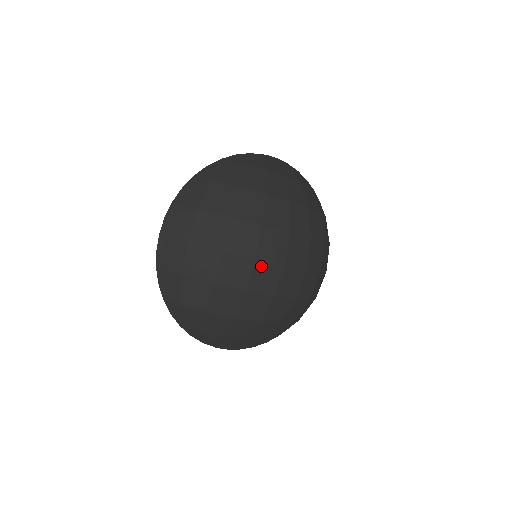
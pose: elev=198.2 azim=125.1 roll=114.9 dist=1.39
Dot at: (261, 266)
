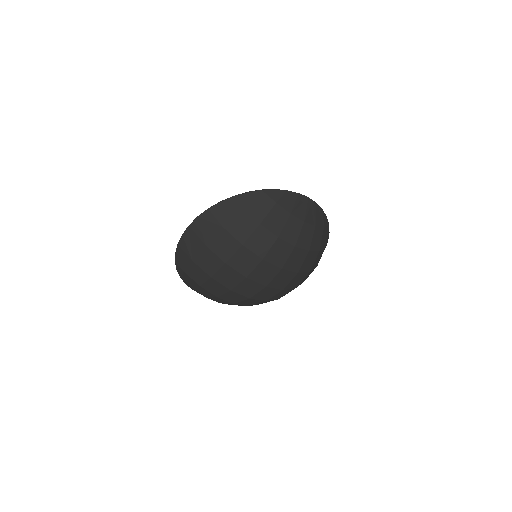
Dot at: (249, 282)
